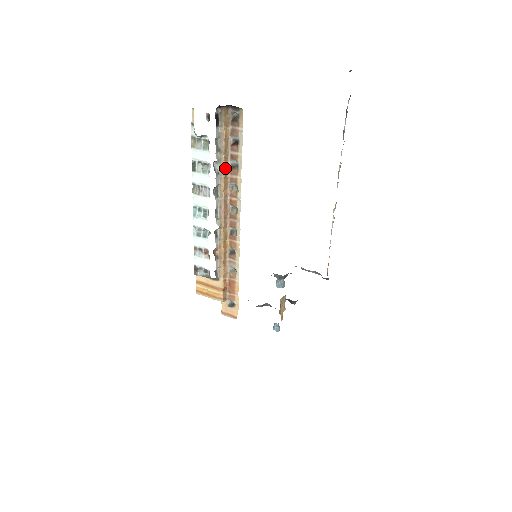
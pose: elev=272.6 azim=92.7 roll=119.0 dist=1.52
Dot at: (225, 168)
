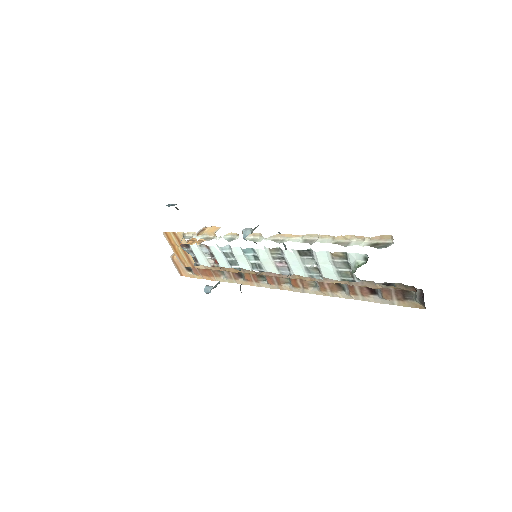
Dot at: (331, 281)
